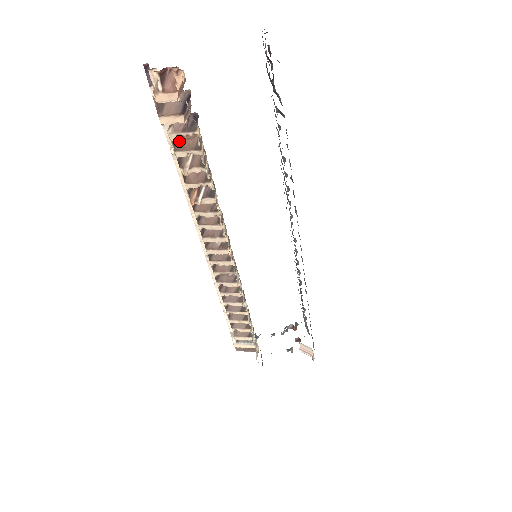
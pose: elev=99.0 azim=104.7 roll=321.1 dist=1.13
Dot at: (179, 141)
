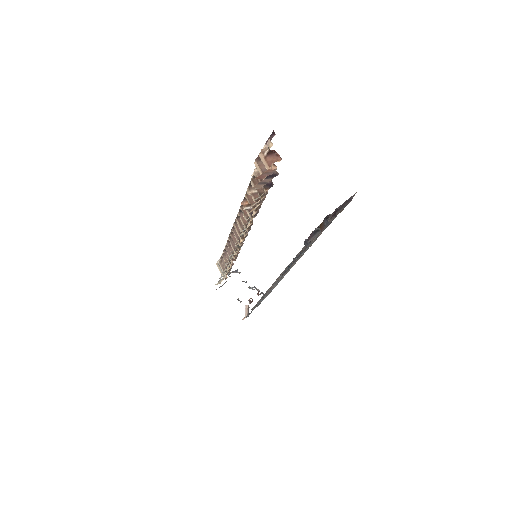
Dot at: occluded
